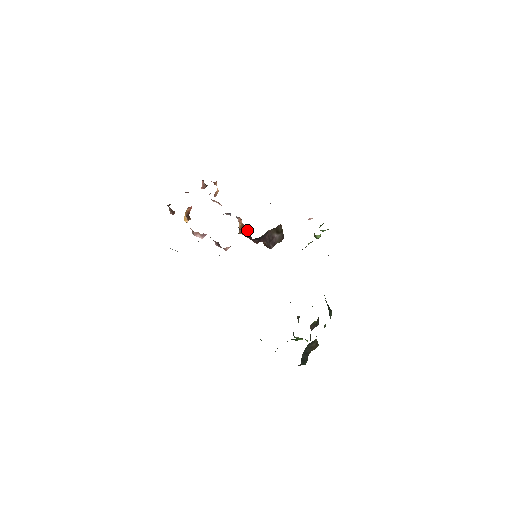
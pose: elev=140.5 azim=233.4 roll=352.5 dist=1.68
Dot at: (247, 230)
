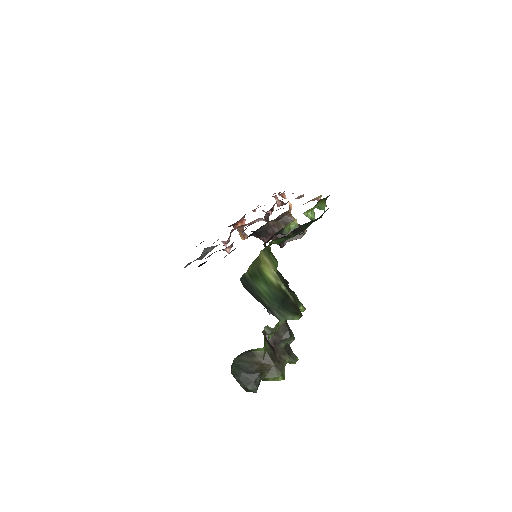
Dot at: occluded
